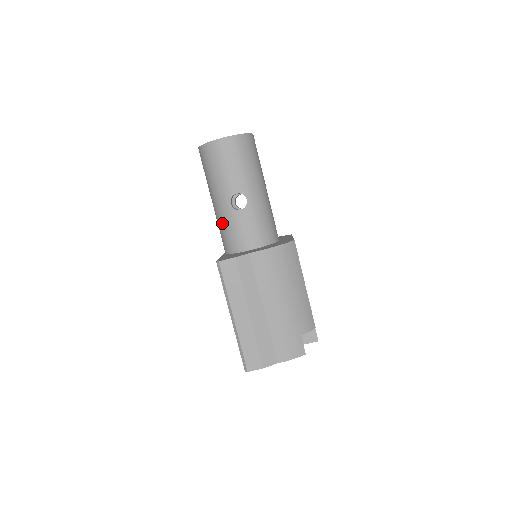
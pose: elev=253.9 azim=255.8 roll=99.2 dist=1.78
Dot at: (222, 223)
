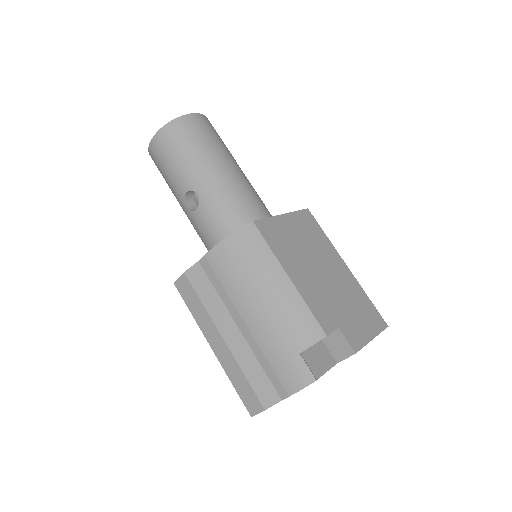
Dot at: (197, 233)
